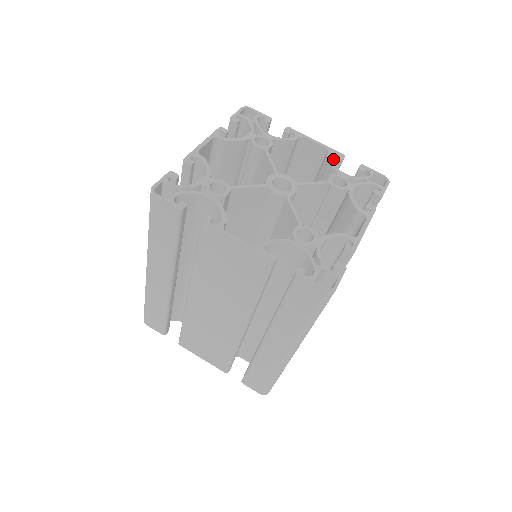
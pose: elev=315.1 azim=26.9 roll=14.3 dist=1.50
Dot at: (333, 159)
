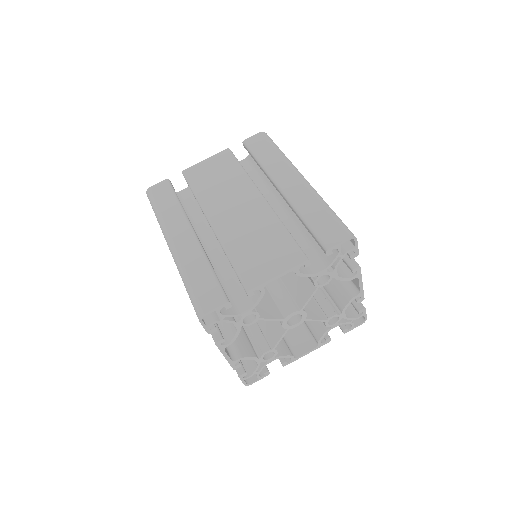
Dot at: occluded
